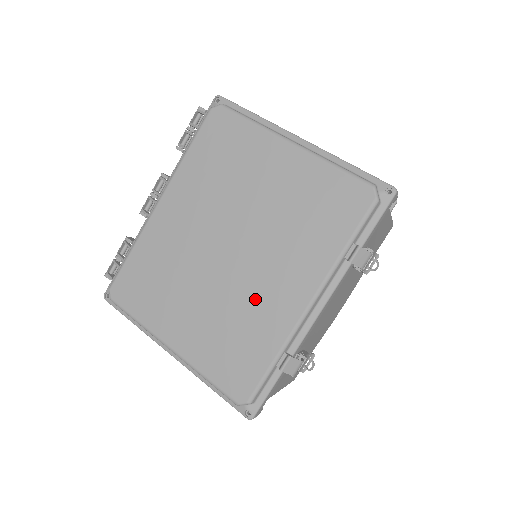
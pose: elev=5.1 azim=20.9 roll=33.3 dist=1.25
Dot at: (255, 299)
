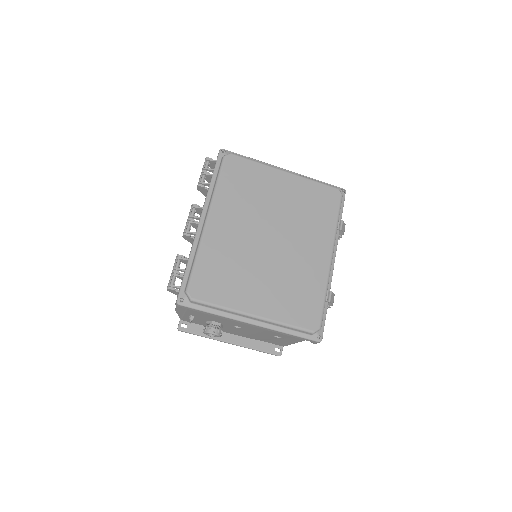
Dot at: (300, 264)
